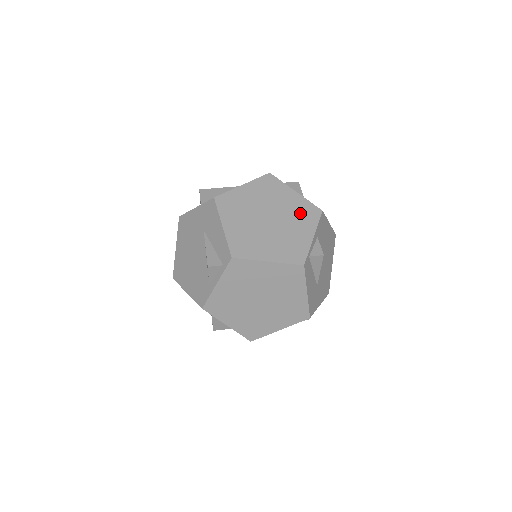
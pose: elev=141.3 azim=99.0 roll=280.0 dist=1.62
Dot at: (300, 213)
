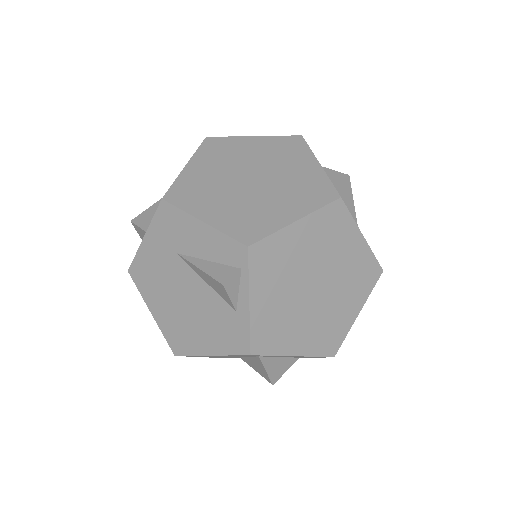
Dot at: (280, 152)
